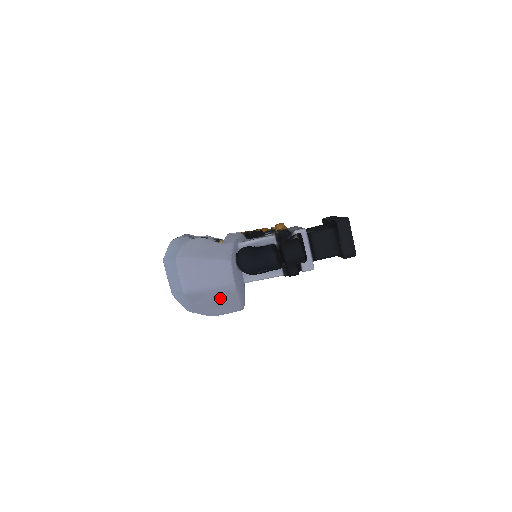
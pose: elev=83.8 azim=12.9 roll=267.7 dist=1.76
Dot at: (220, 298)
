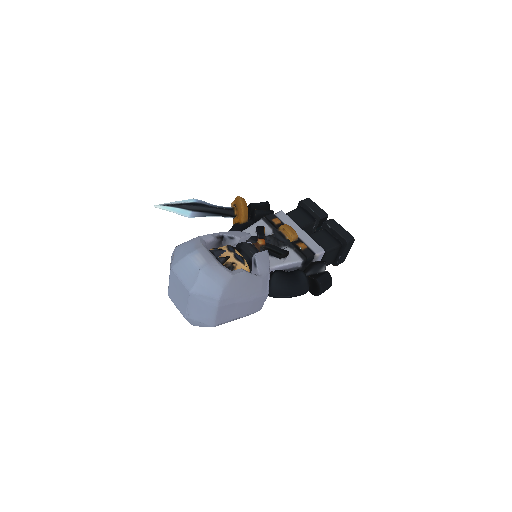
Dot at: occluded
